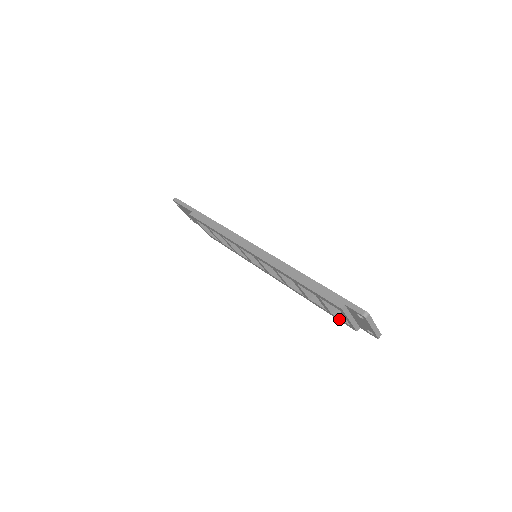
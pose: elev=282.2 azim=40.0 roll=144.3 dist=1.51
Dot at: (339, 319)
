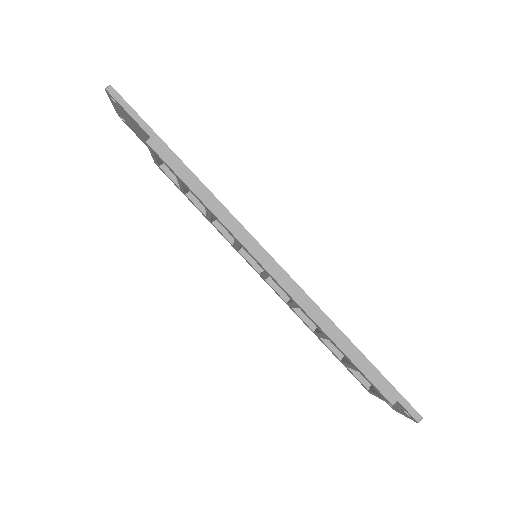
Dot at: (353, 375)
